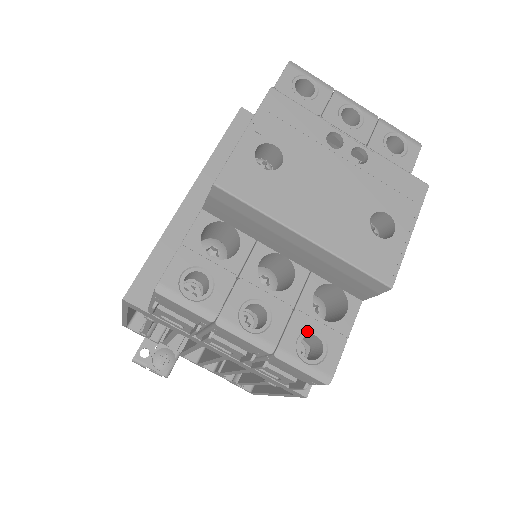
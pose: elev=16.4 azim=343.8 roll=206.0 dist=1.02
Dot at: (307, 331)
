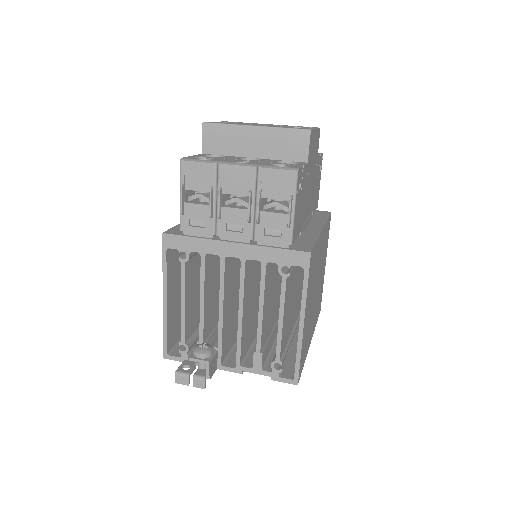
Dot at: (276, 165)
